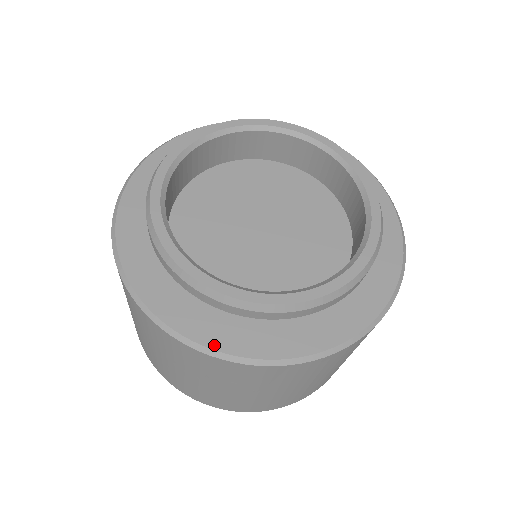
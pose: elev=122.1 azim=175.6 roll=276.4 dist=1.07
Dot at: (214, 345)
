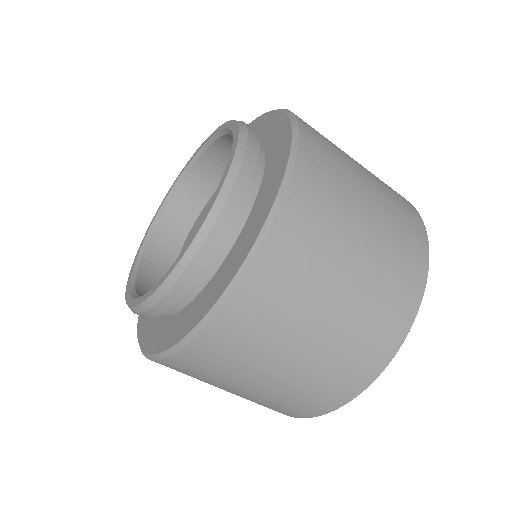
Dot at: (160, 349)
